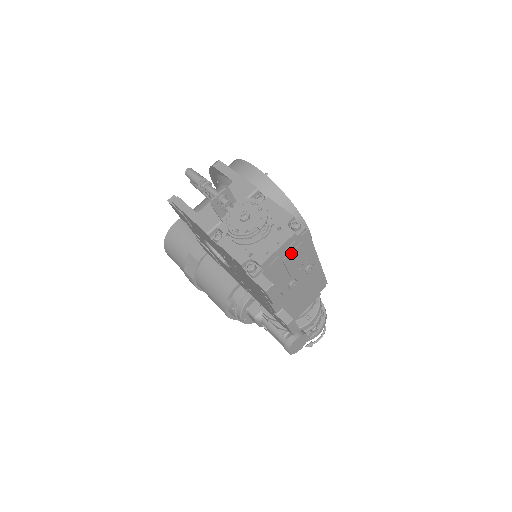
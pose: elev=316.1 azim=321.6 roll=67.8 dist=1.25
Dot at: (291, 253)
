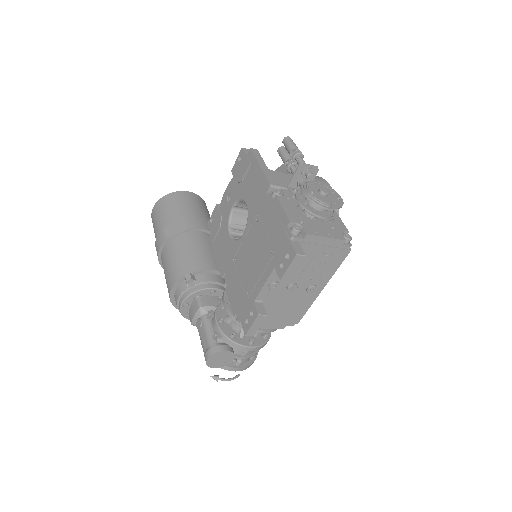
Dot at: (325, 254)
